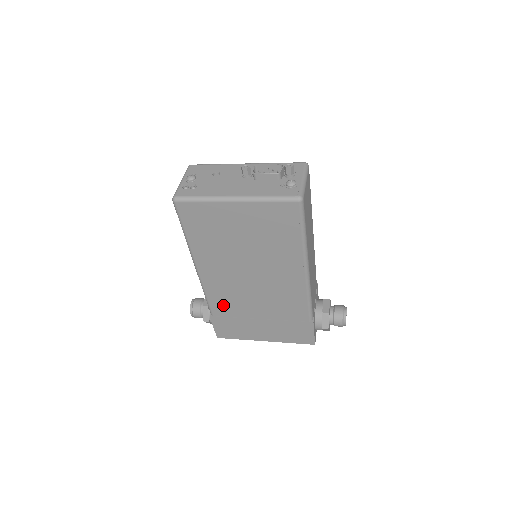
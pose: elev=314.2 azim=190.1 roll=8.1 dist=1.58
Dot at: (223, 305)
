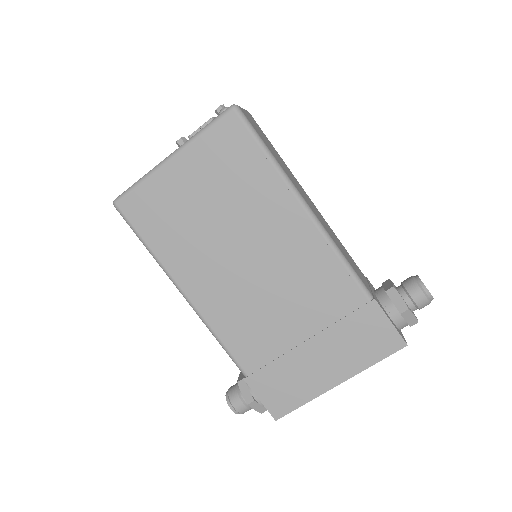
Dot at: (248, 345)
